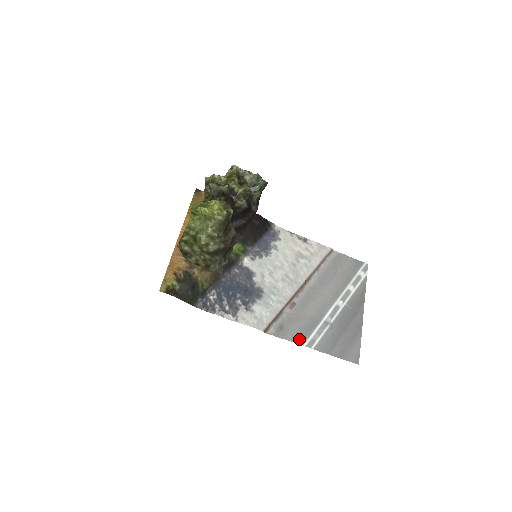
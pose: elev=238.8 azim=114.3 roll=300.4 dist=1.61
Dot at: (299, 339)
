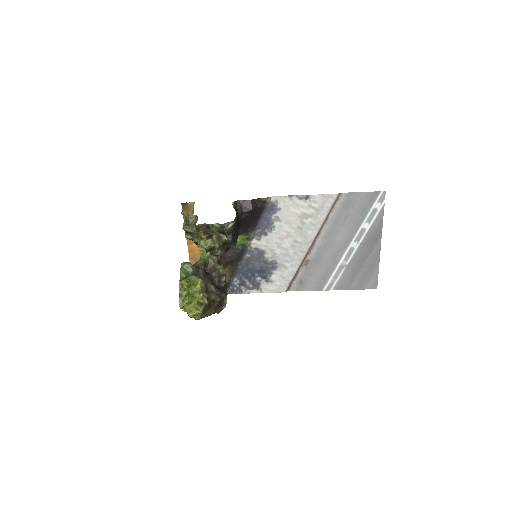
Dot at: (318, 287)
